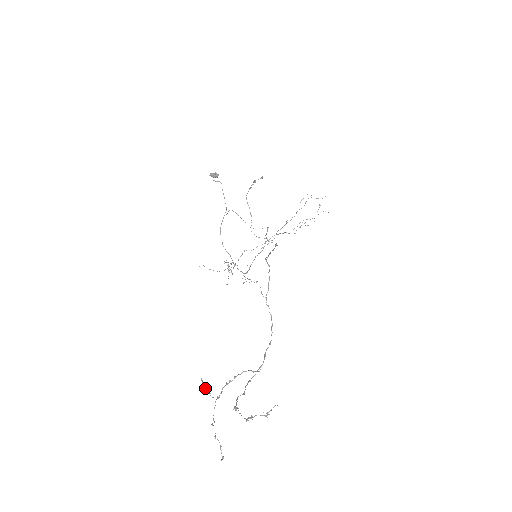
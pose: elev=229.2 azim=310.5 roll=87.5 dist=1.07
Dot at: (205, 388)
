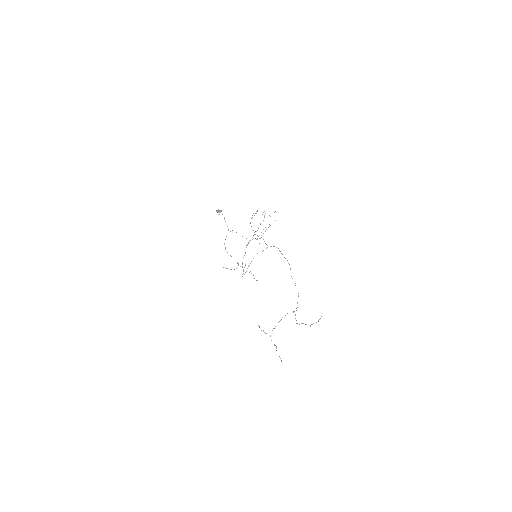
Dot at: (261, 330)
